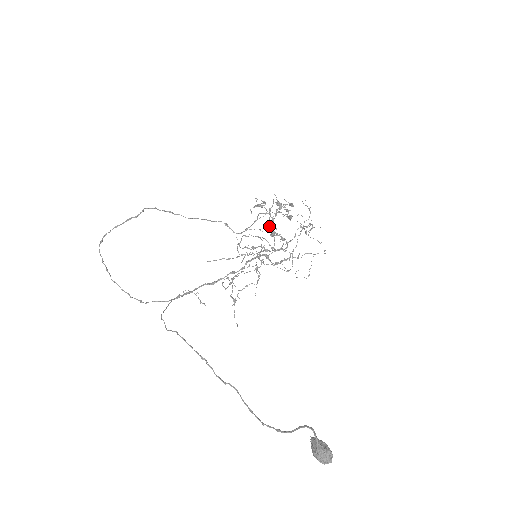
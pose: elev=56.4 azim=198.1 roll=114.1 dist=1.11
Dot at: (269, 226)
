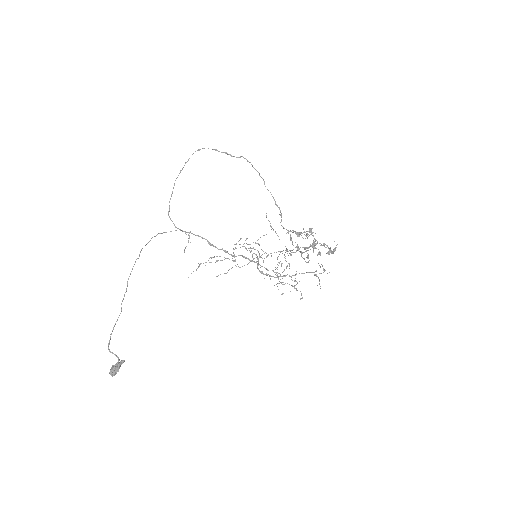
Dot at: occluded
